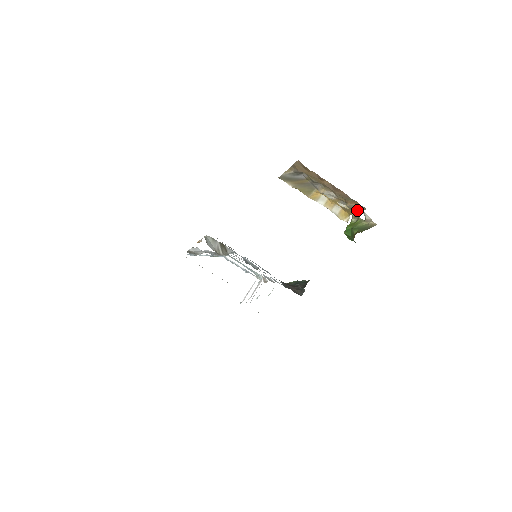
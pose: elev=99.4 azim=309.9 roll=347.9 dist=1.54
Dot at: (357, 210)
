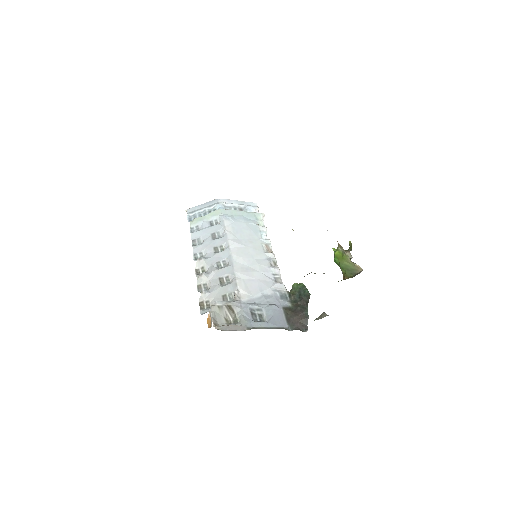
Dot at: occluded
